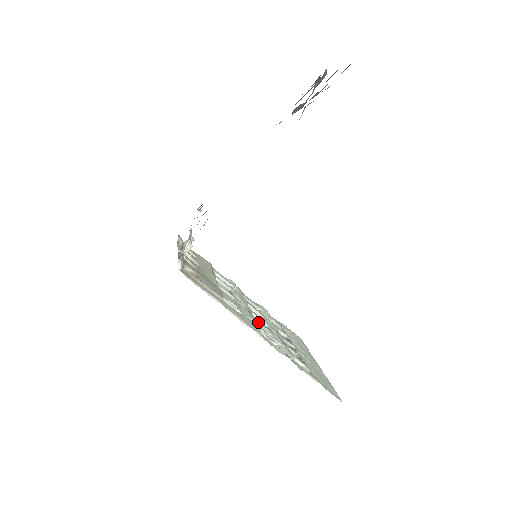
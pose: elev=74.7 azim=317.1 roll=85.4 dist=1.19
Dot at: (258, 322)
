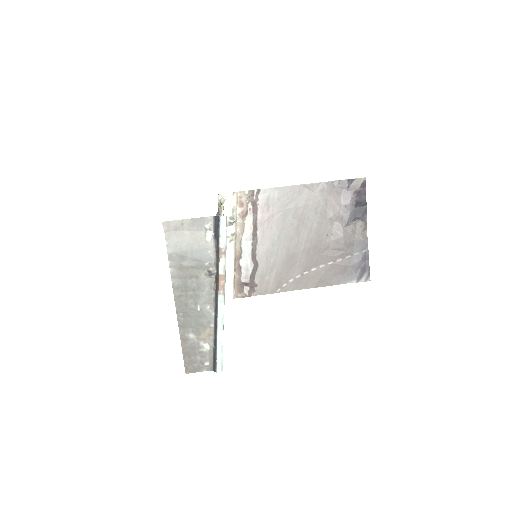
Dot at: occluded
